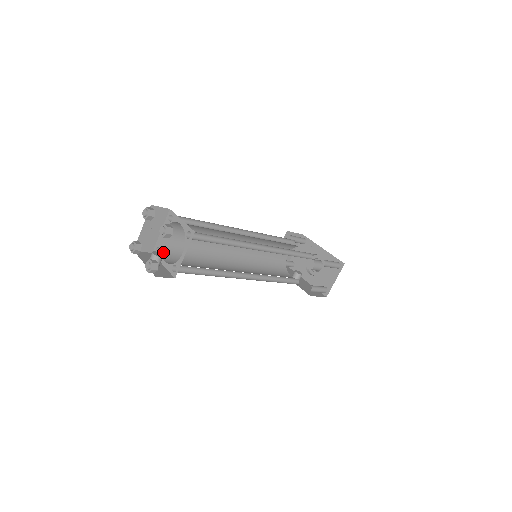
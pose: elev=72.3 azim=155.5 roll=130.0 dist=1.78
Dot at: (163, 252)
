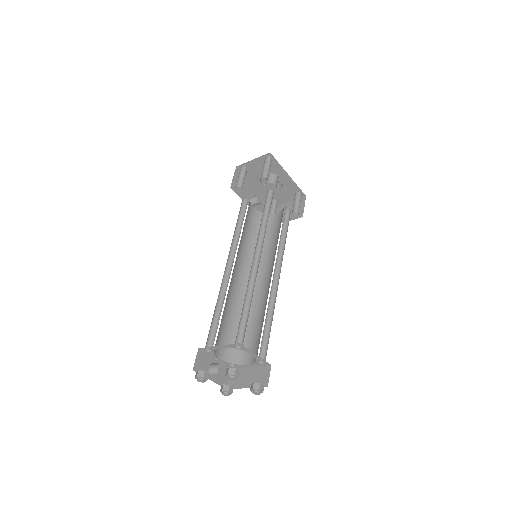
Dot at: (214, 350)
